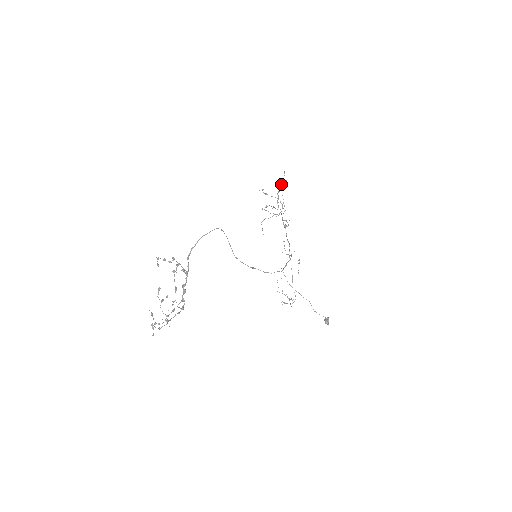
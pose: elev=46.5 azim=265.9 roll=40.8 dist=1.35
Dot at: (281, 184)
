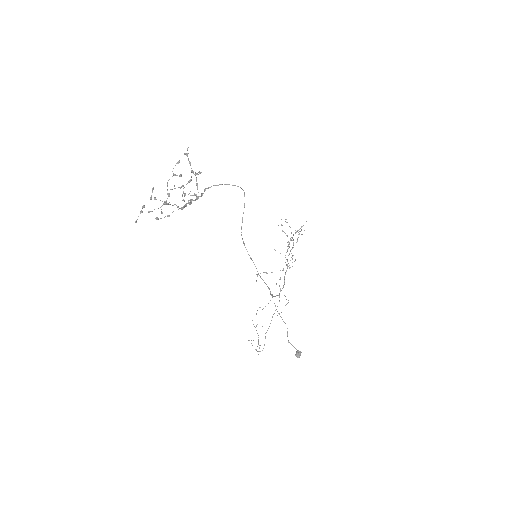
Dot at: (301, 227)
